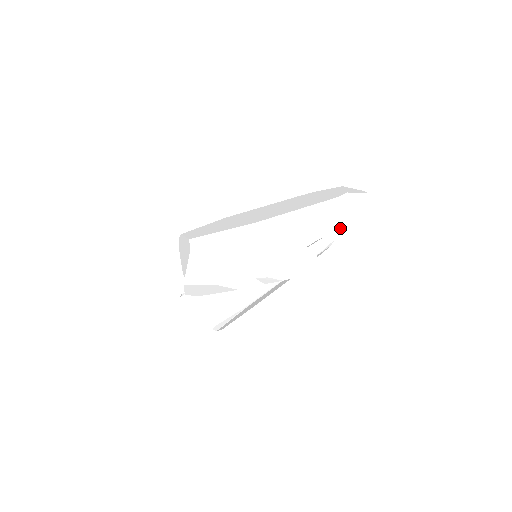
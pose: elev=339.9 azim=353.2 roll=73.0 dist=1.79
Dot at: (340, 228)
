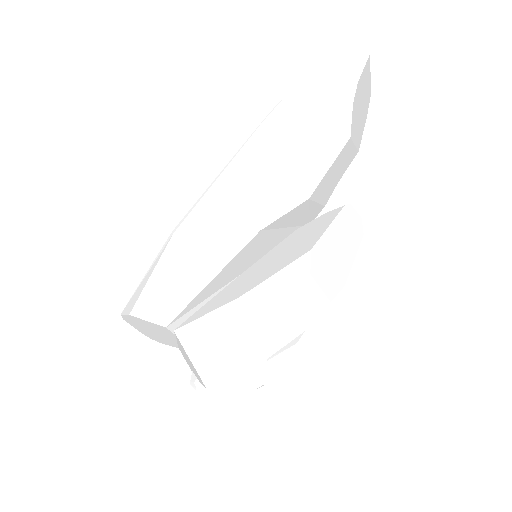
Dot at: (359, 142)
